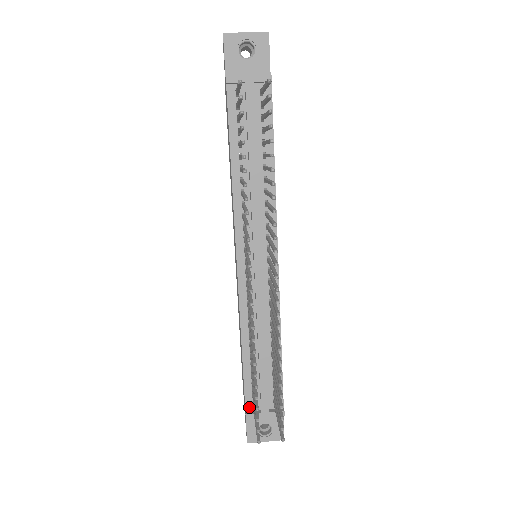
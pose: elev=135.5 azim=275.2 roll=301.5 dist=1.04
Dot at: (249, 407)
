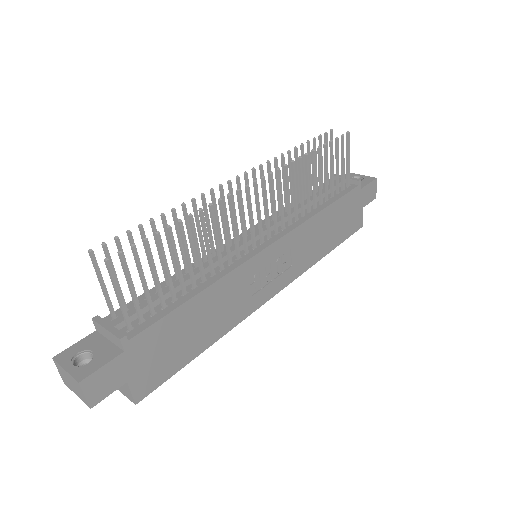
Dot at: (108, 319)
